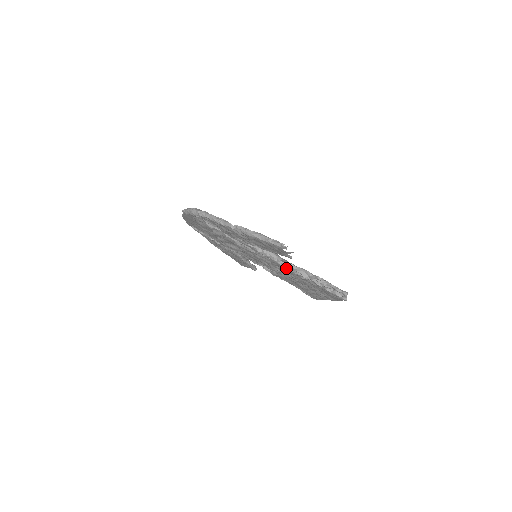
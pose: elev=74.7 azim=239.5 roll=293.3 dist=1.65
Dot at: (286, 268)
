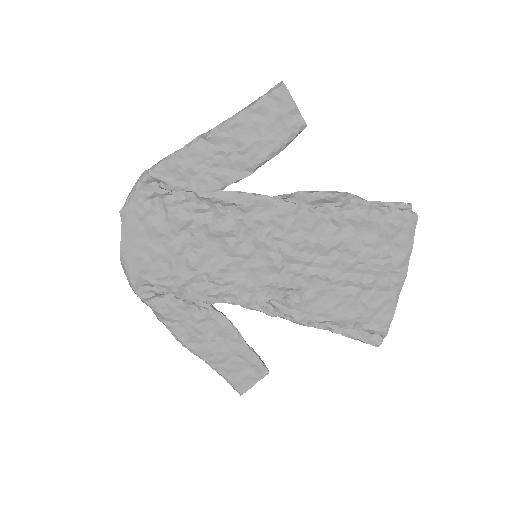
Dot at: (307, 212)
